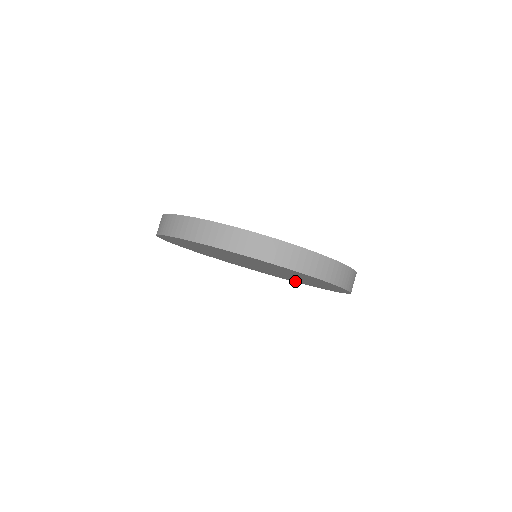
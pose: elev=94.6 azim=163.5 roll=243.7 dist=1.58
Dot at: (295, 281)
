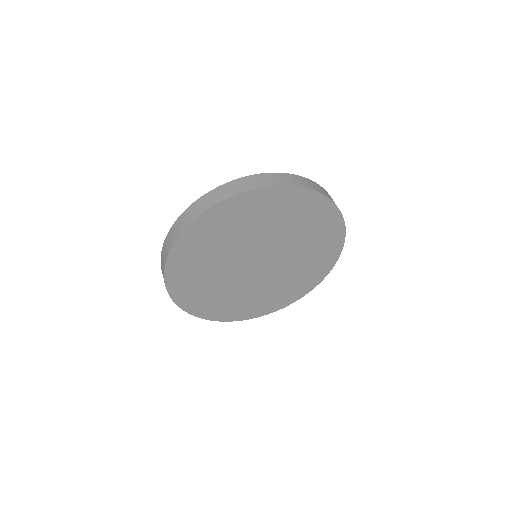
Dot at: (334, 244)
